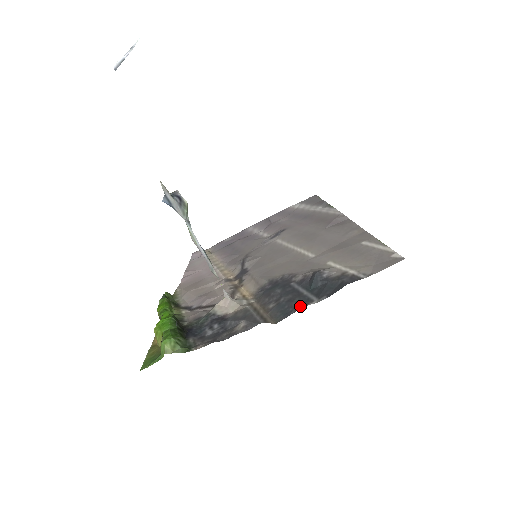
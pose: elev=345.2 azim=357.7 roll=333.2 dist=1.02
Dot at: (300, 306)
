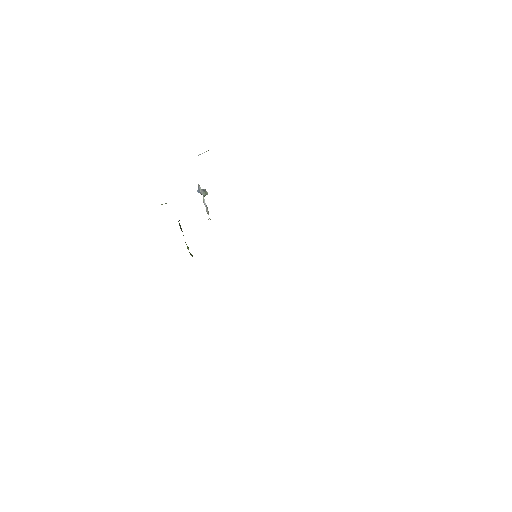
Dot at: occluded
